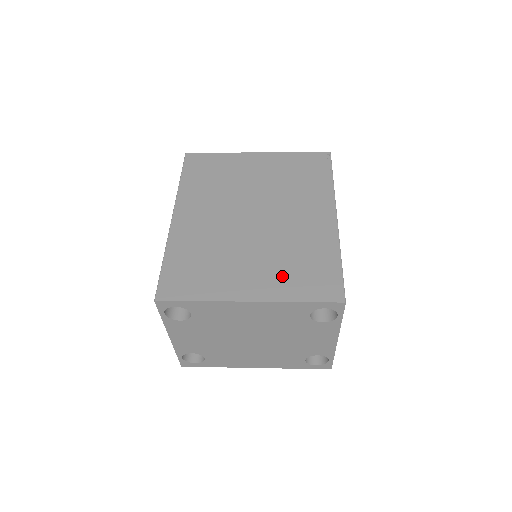
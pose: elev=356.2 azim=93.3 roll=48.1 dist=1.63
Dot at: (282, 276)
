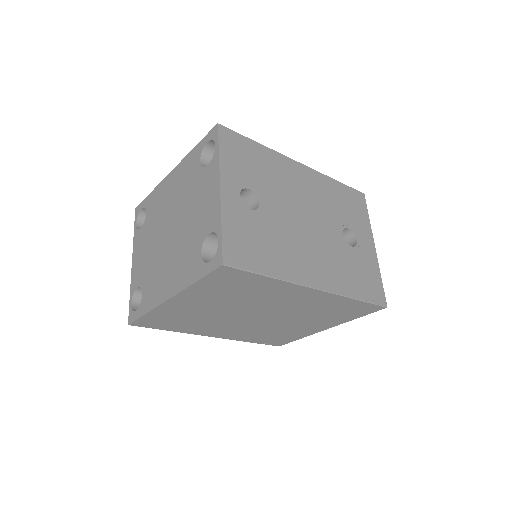
Dot at: occluded
